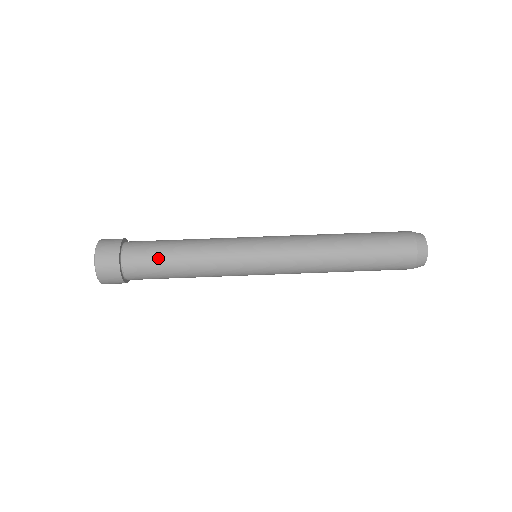
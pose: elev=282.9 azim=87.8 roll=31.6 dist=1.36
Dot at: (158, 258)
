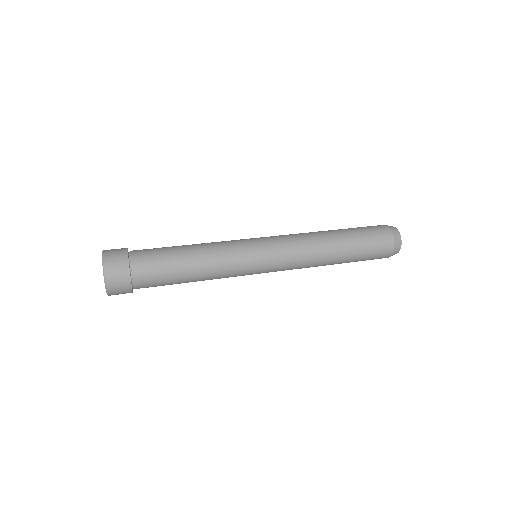
Dot at: (166, 250)
